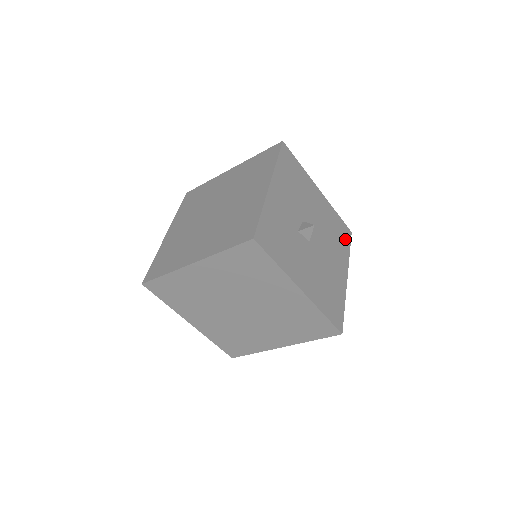
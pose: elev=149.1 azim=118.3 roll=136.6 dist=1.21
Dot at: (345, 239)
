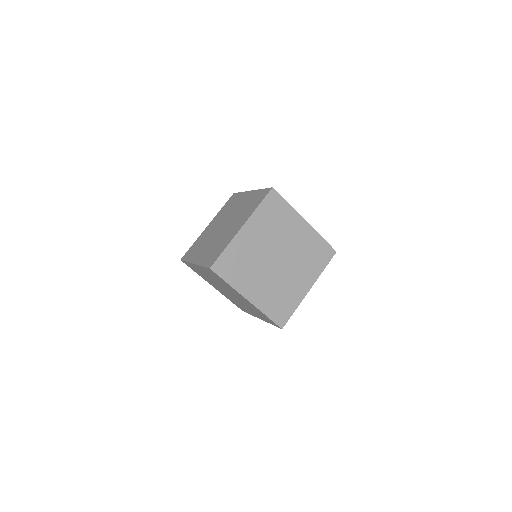
Dot at: occluded
